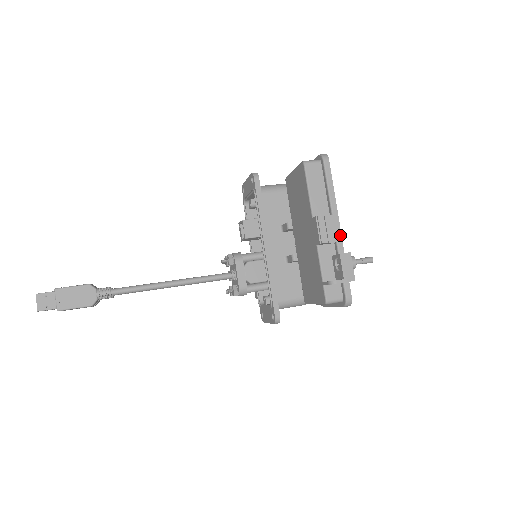
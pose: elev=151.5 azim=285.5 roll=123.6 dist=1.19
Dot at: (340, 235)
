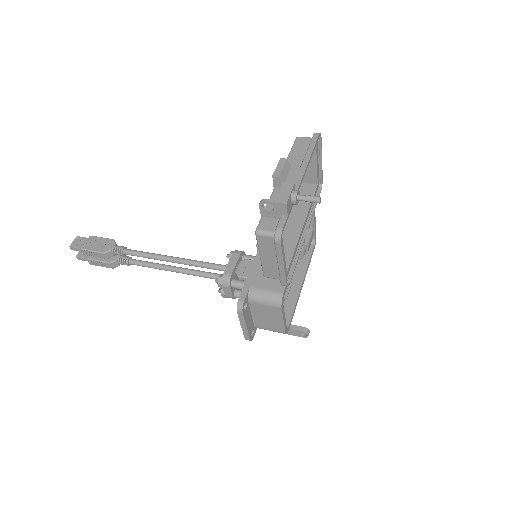
Dot at: (299, 181)
